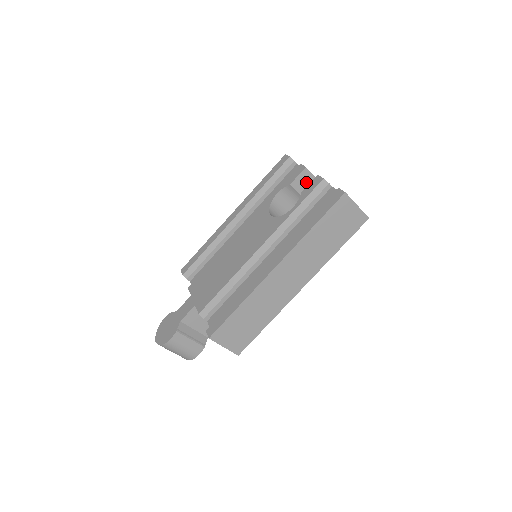
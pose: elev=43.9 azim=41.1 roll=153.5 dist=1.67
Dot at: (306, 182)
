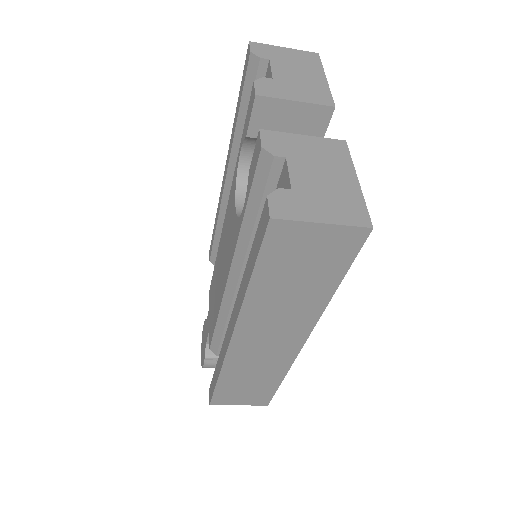
Dot at: (276, 117)
